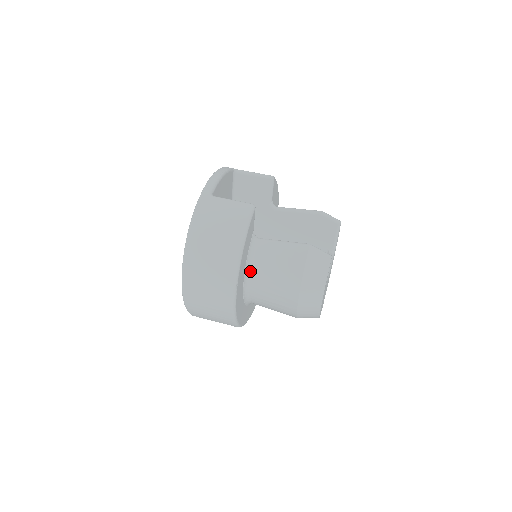
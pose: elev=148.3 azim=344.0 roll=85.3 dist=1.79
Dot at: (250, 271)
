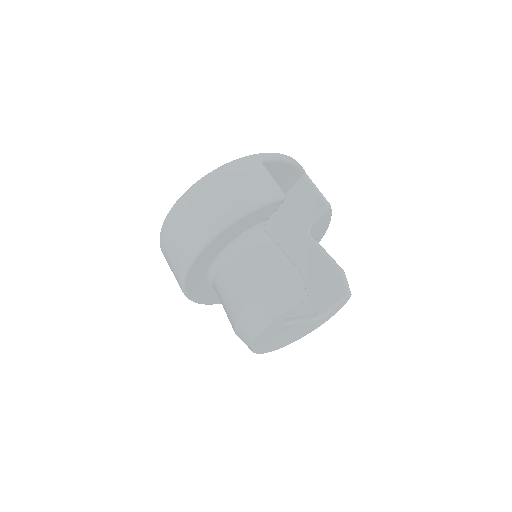
Dot at: (233, 249)
